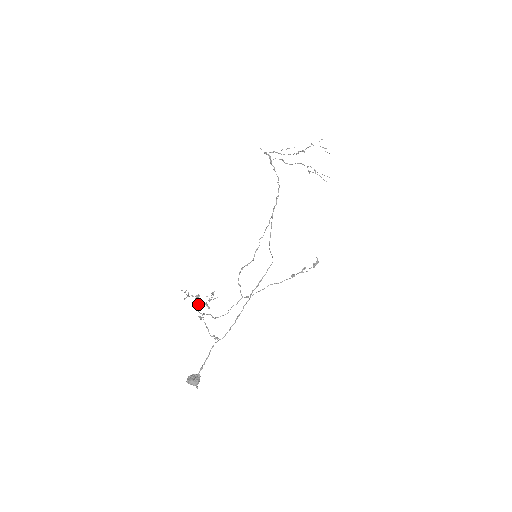
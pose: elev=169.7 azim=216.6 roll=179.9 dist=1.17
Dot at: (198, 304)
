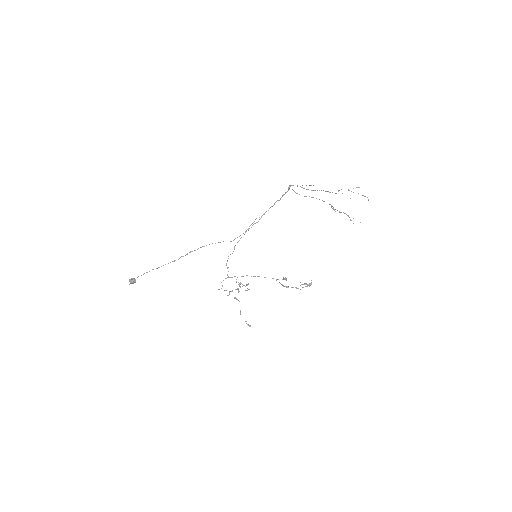
Dot at: occluded
